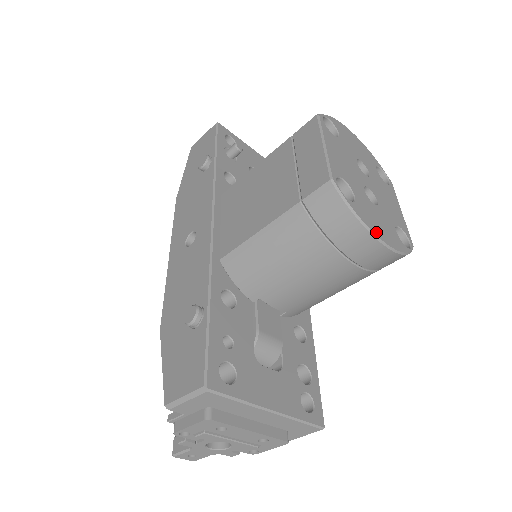
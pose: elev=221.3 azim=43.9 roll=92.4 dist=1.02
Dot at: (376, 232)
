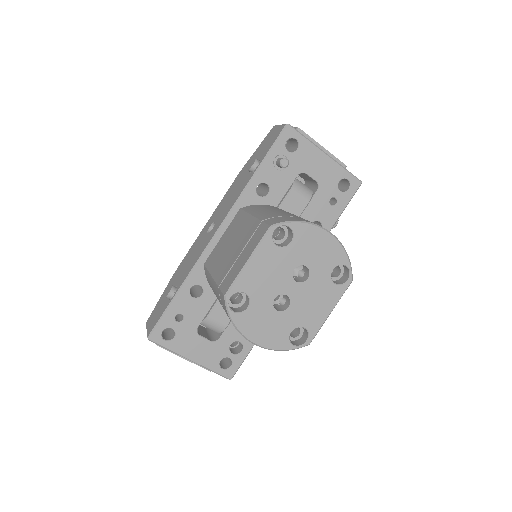
Dot at: (250, 336)
